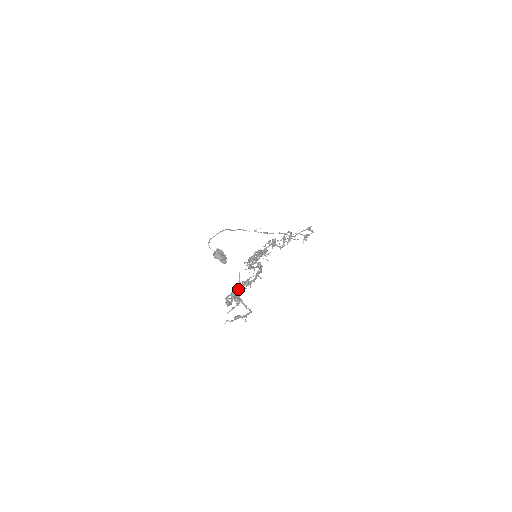
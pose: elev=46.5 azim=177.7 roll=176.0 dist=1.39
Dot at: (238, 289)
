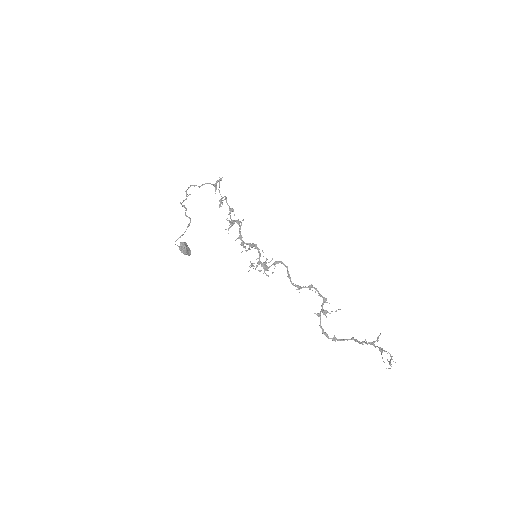
Dot at: occluded
